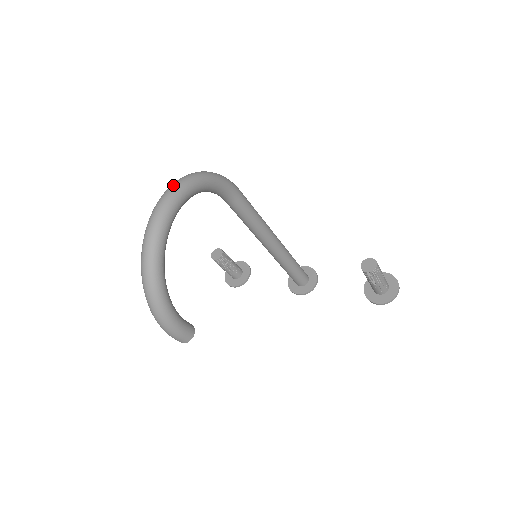
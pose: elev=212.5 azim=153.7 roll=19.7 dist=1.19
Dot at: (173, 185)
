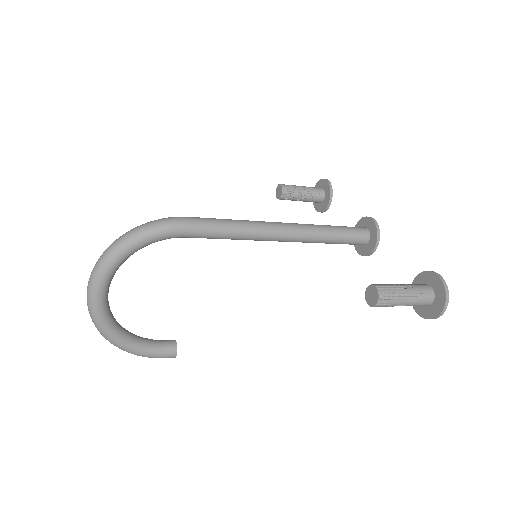
Dot at: (94, 266)
